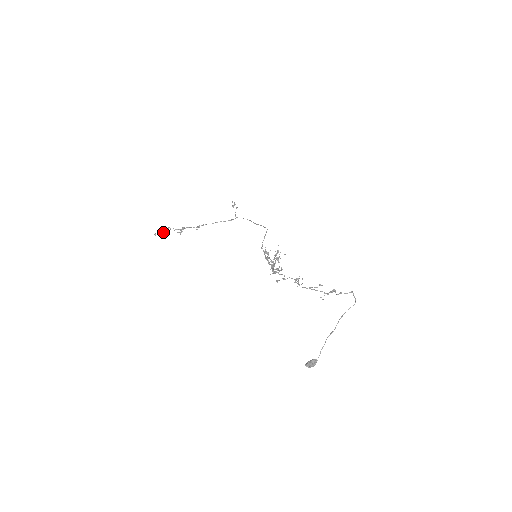
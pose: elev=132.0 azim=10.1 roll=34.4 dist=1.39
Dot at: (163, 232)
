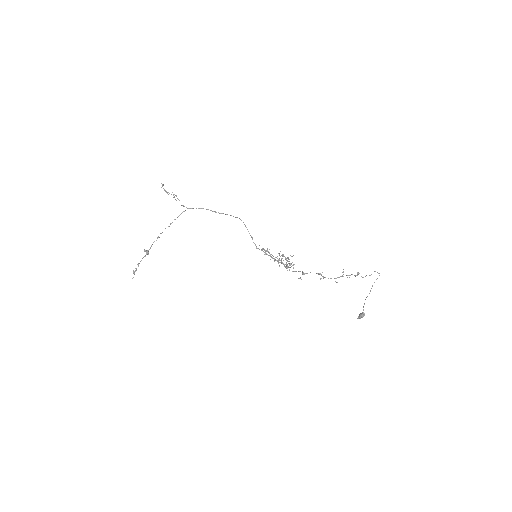
Dot at: occluded
